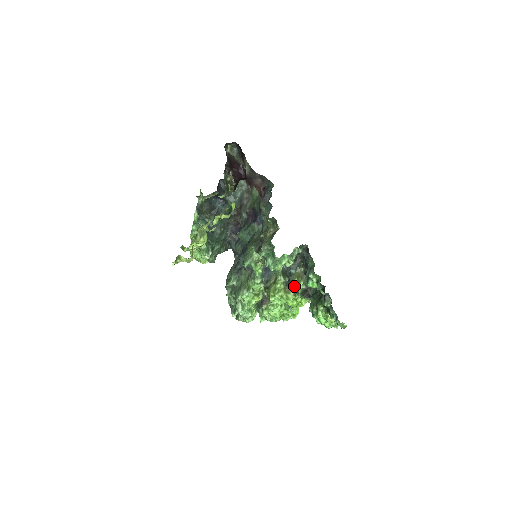
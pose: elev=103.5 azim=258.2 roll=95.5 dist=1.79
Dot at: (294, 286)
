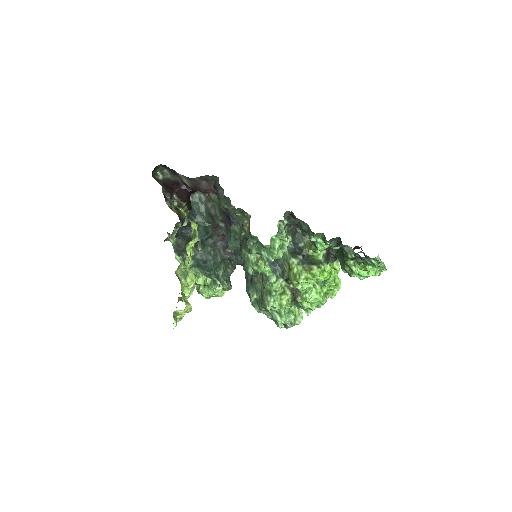
Dot at: (313, 258)
